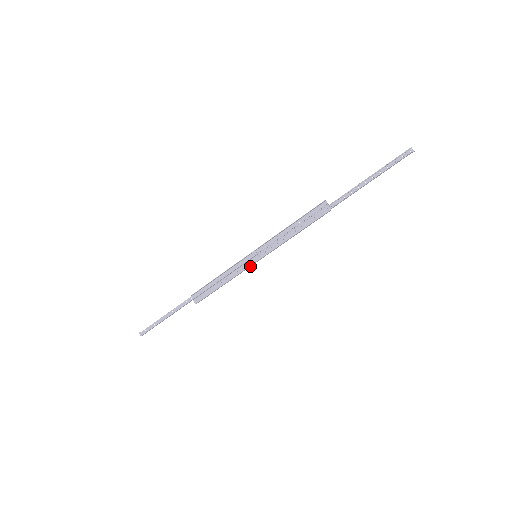
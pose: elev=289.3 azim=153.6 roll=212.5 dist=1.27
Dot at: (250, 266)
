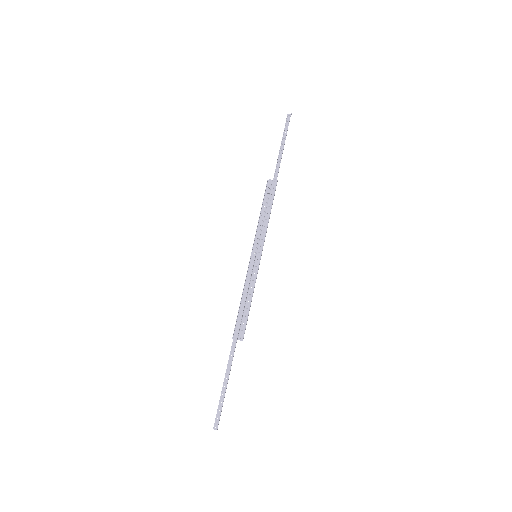
Dot at: (258, 267)
